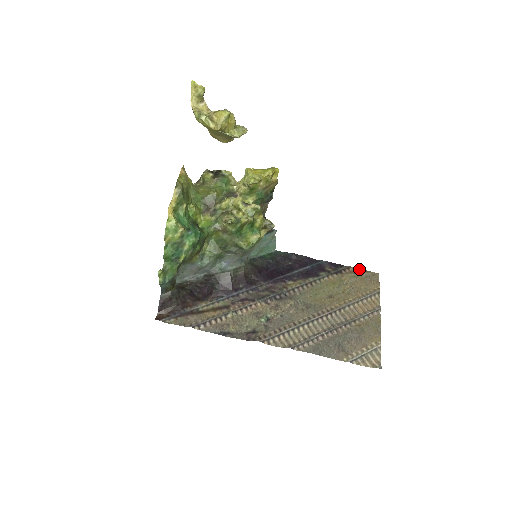
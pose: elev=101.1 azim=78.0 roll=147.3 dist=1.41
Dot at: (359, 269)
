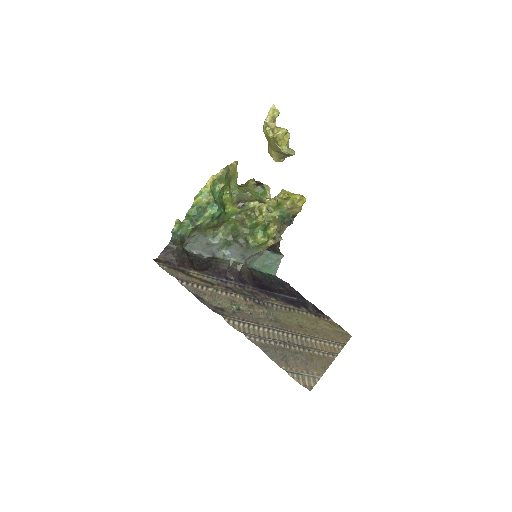
Dot at: (337, 324)
